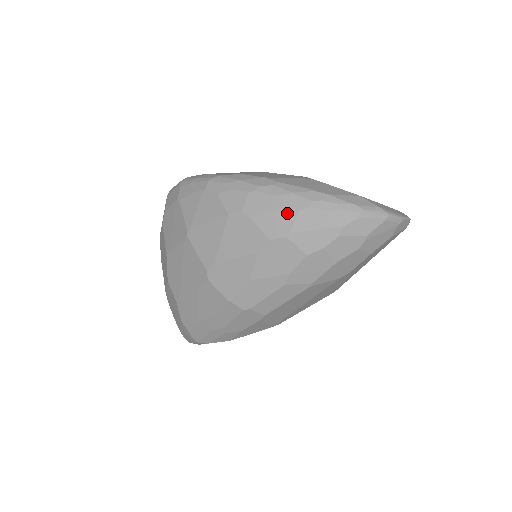
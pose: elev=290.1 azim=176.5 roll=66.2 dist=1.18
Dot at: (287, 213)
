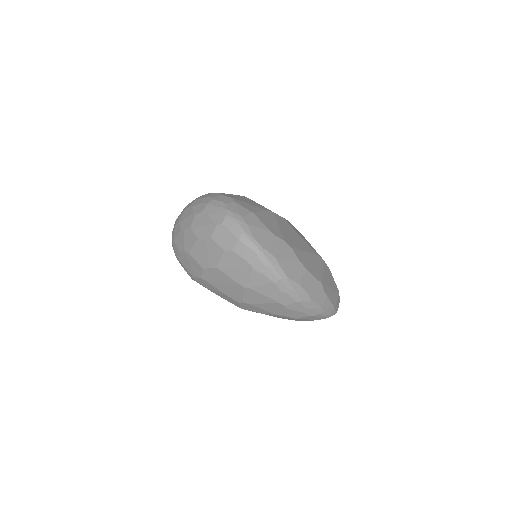
Dot at: (304, 315)
